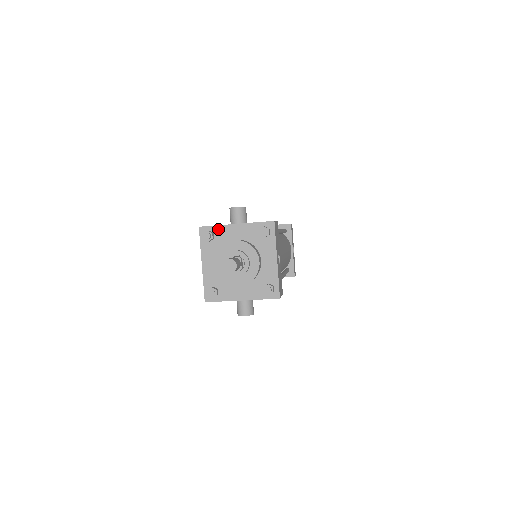
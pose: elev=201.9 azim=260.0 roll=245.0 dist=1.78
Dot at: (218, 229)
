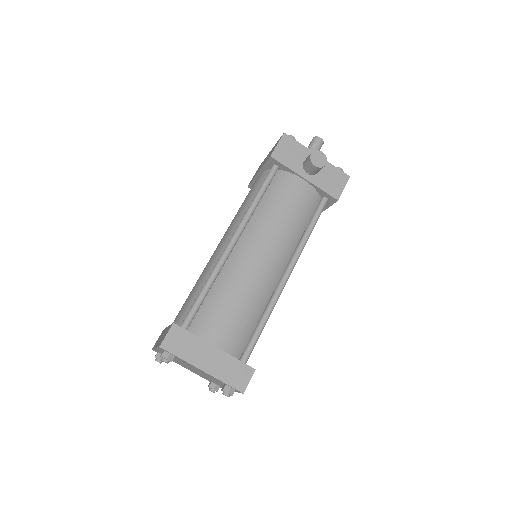
Dot at: occluded
